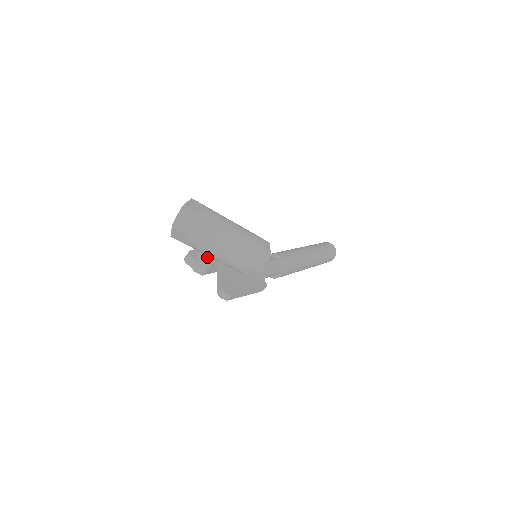
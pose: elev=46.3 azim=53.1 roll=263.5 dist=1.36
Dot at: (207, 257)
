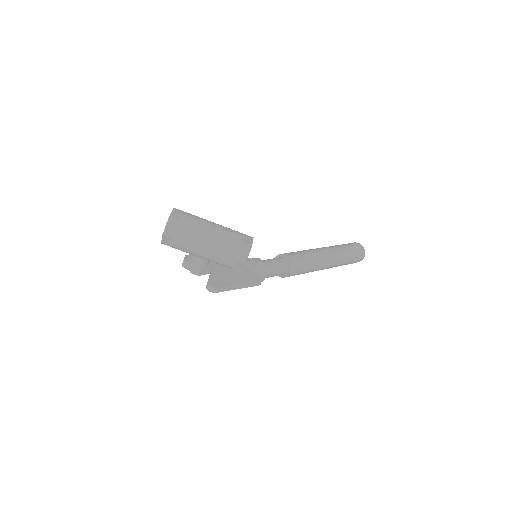
Dot at: (197, 258)
